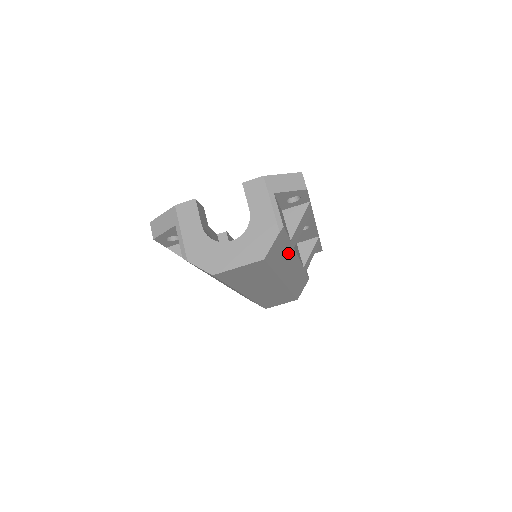
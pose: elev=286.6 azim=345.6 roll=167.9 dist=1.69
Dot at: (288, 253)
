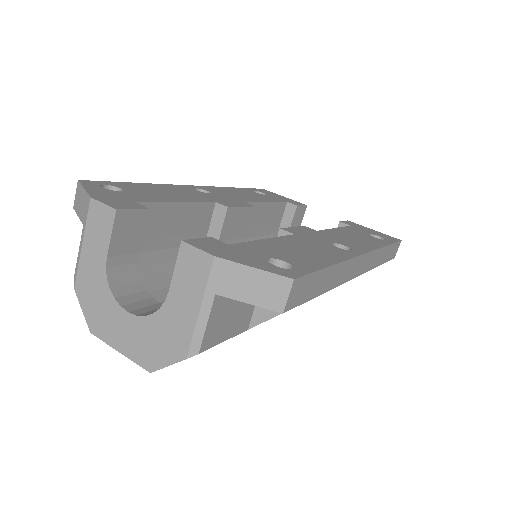
Dot at: occluded
